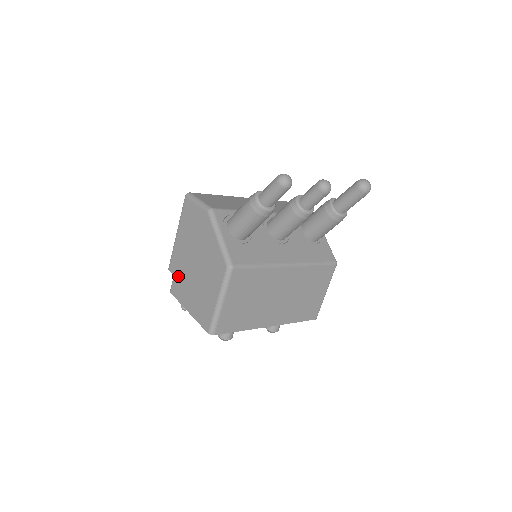
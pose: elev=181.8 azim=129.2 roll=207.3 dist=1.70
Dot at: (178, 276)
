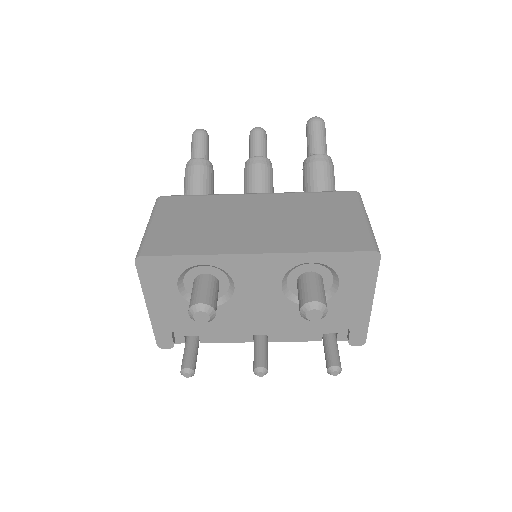
Dot at: occluded
